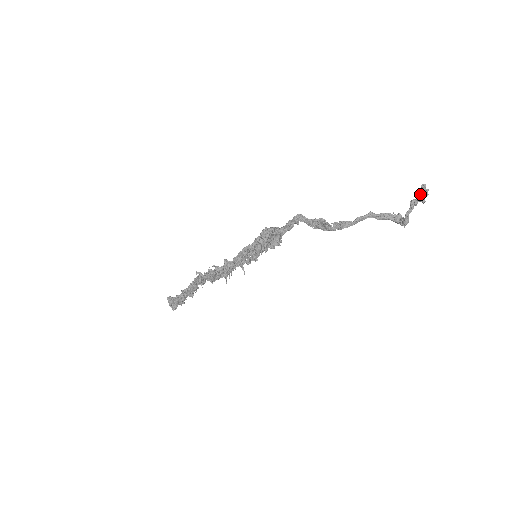
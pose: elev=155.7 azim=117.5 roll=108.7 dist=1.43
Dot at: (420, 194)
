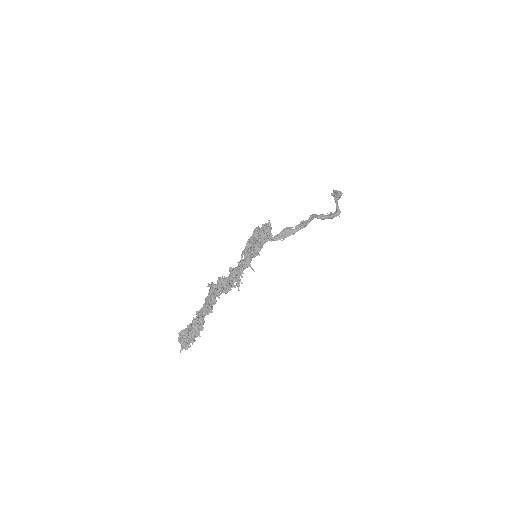
Dot at: (336, 192)
